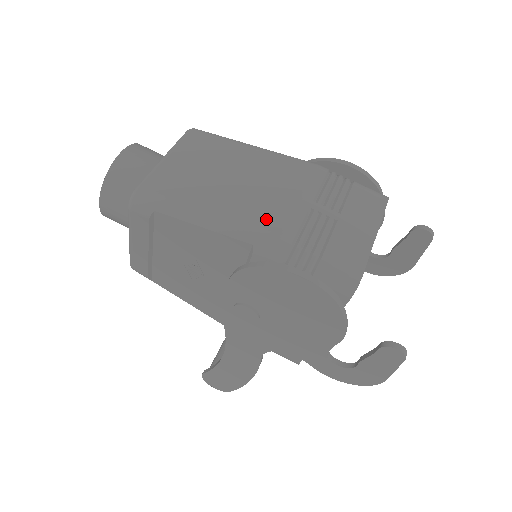
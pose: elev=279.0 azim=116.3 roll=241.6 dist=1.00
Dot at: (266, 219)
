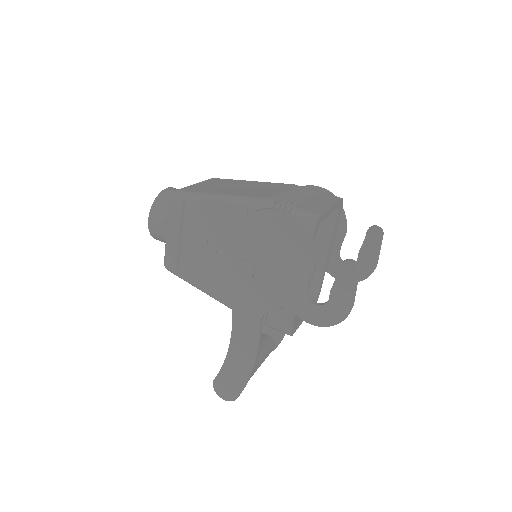
Dot at: (257, 195)
